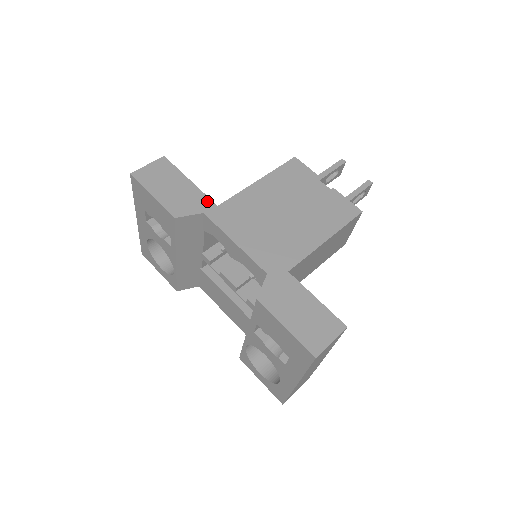
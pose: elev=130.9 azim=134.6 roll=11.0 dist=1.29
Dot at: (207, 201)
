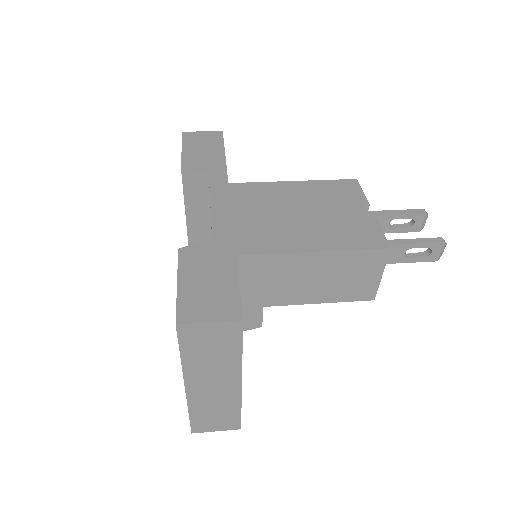
Dot at: (222, 168)
